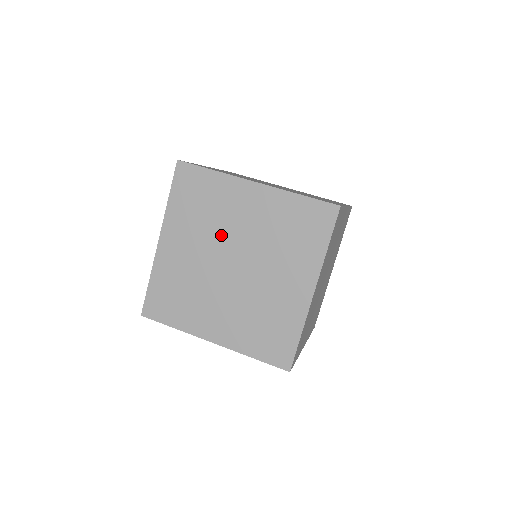
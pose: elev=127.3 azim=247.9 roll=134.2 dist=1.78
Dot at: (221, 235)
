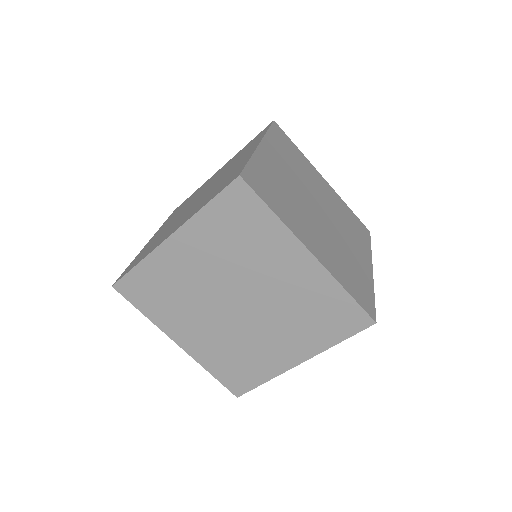
Dot at: (243, 274)
